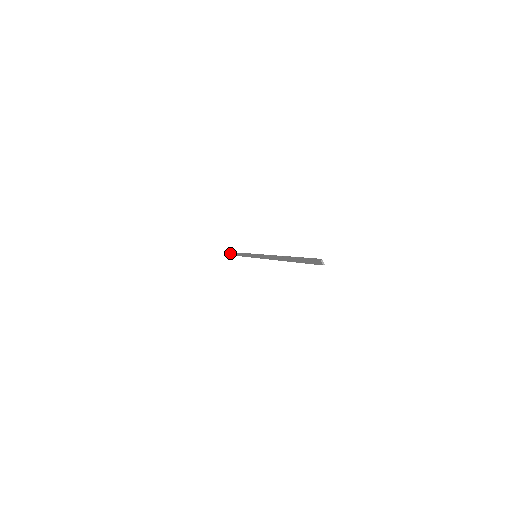
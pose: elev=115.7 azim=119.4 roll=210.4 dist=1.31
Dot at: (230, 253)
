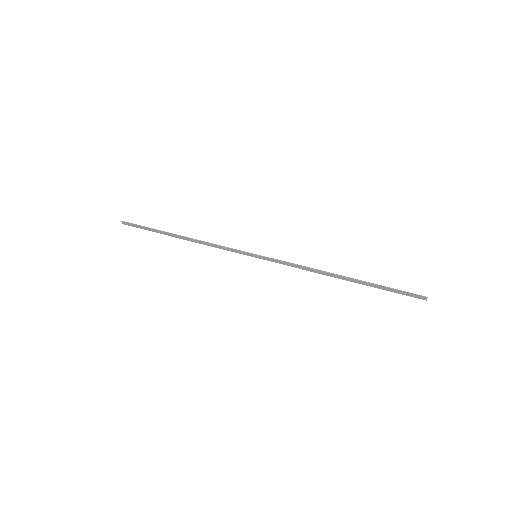
Dot at: (151, 229)
